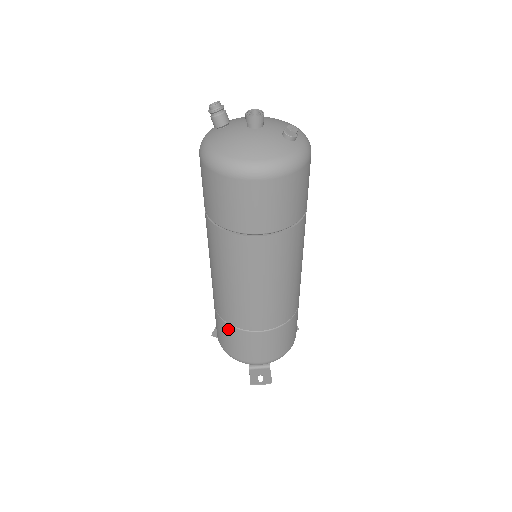
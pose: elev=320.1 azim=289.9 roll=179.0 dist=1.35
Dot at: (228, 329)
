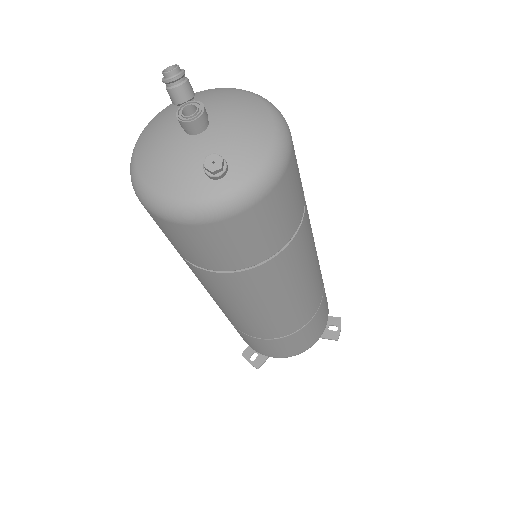
Dot at: occluded
